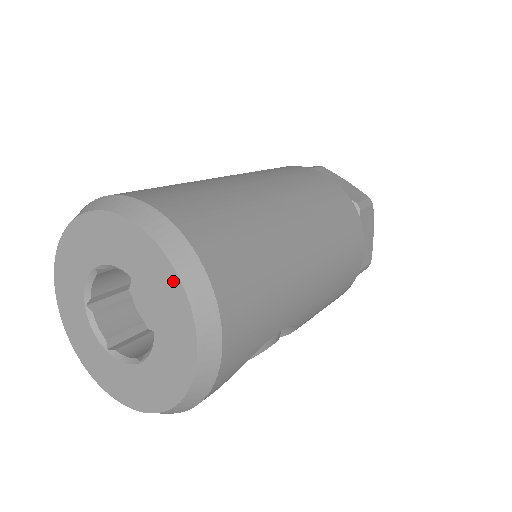
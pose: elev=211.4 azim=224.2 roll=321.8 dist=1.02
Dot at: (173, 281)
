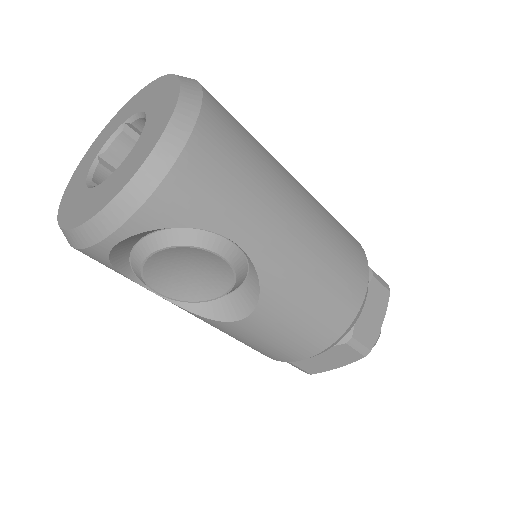
Dot at: (174, 98)
